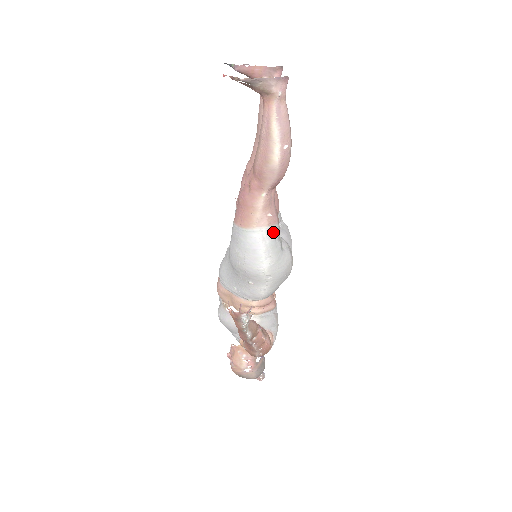
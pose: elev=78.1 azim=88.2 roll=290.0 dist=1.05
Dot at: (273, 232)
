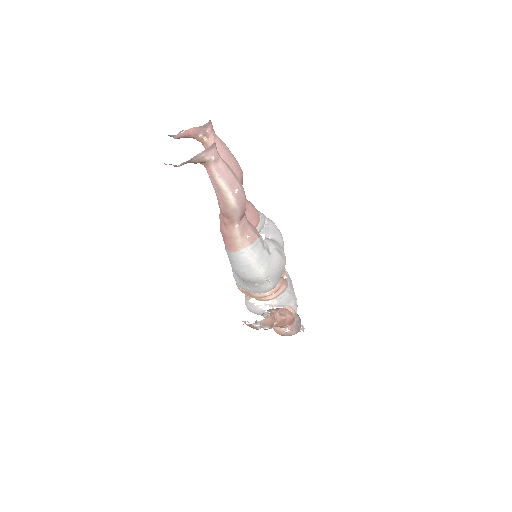
Dot at: (257, 246)
